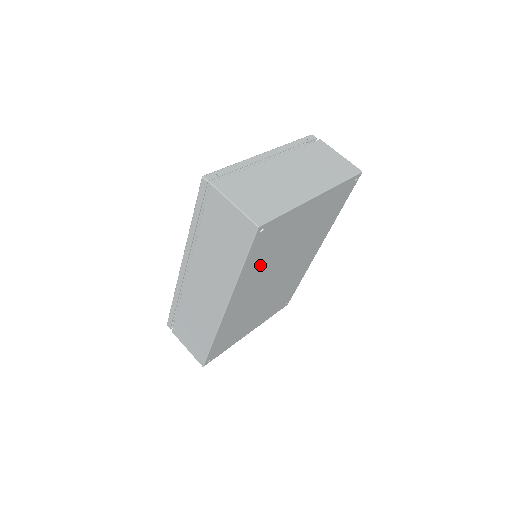
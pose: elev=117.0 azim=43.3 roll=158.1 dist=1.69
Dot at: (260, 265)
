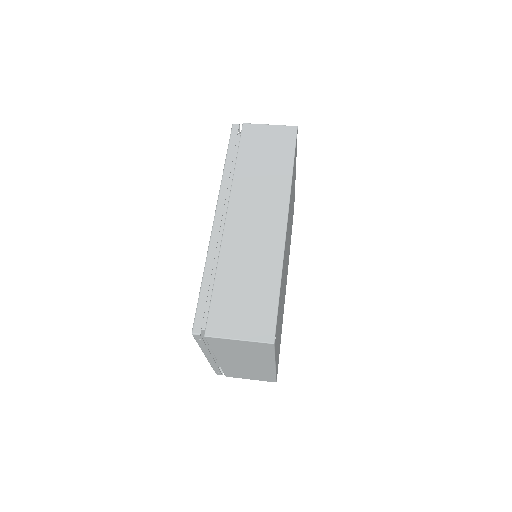
Dot at: occluded
